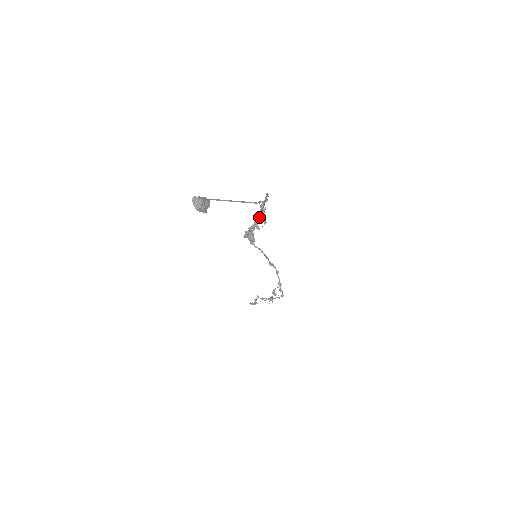
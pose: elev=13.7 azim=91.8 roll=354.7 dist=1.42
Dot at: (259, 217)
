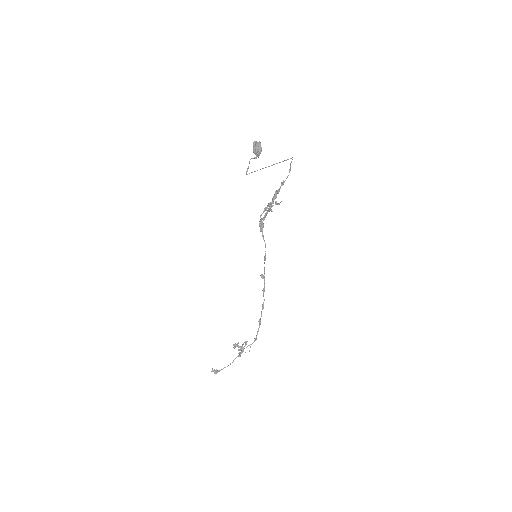
Dot at: (266, 215)
